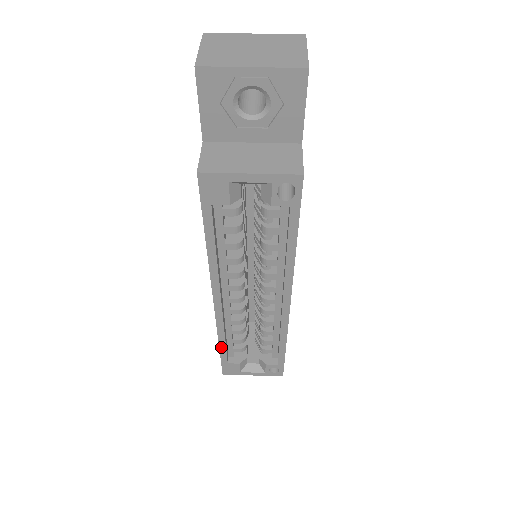
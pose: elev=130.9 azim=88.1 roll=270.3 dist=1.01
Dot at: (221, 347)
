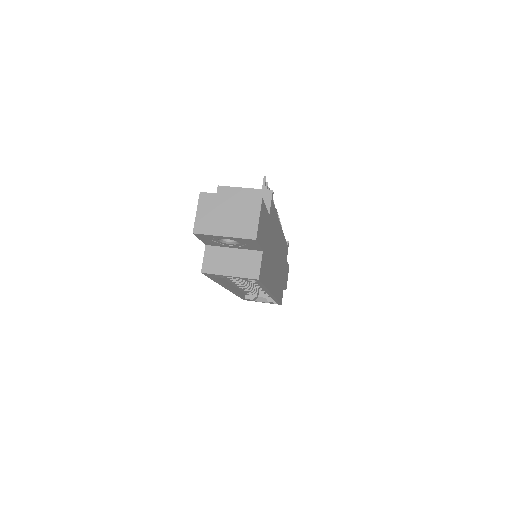
Dot at: (238, 296)
